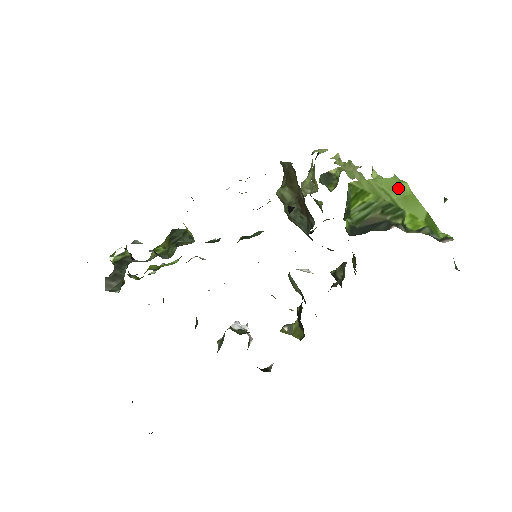
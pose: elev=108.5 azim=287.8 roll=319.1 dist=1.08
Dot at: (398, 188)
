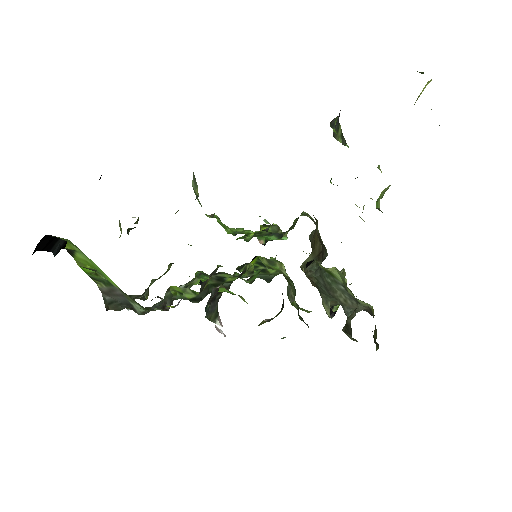
Dot at: occluded
